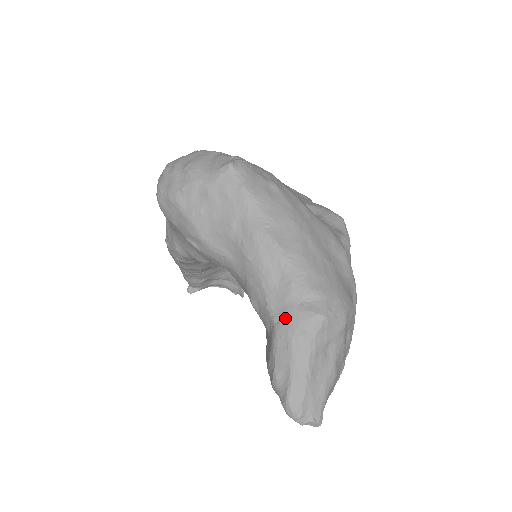
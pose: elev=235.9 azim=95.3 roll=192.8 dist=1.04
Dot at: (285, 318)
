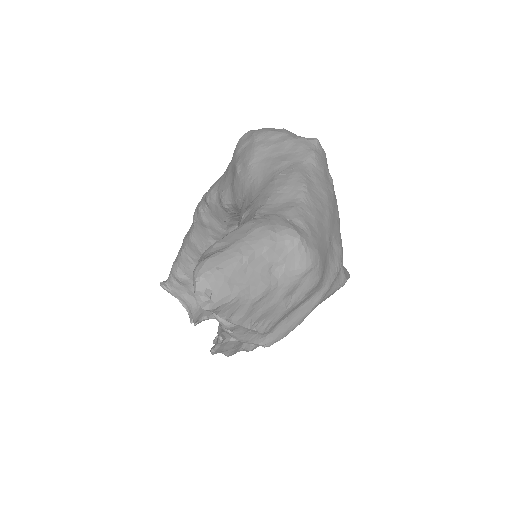
Dot at: (267, 217)
